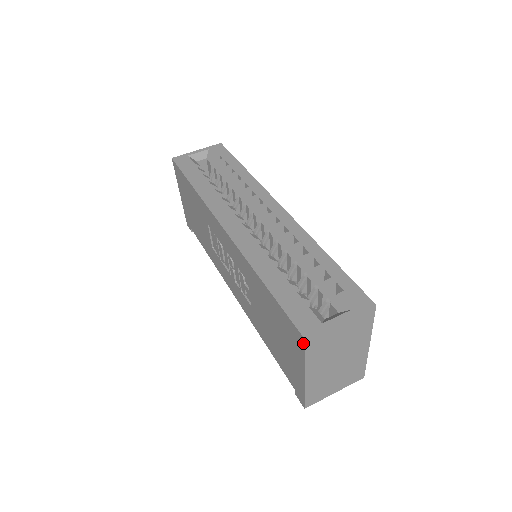
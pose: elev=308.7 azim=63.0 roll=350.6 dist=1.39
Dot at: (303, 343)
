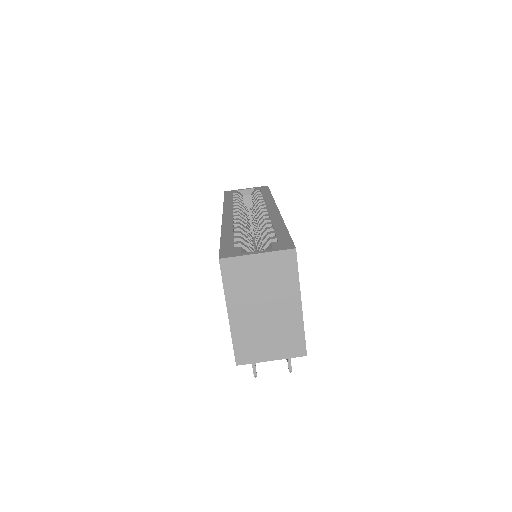
Dot at: (220, 266)
